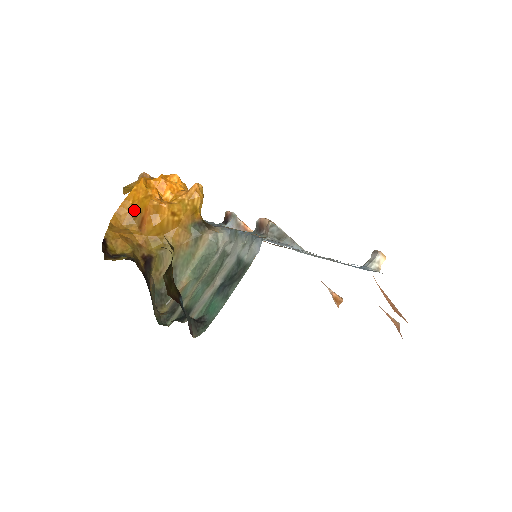
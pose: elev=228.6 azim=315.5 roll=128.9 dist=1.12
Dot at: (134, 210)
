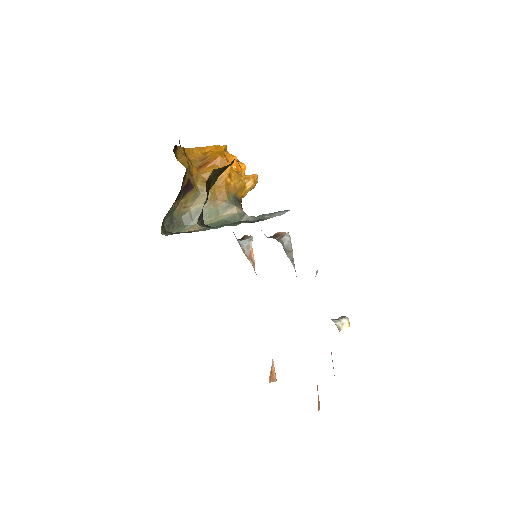
Dot at: (205, 155)
